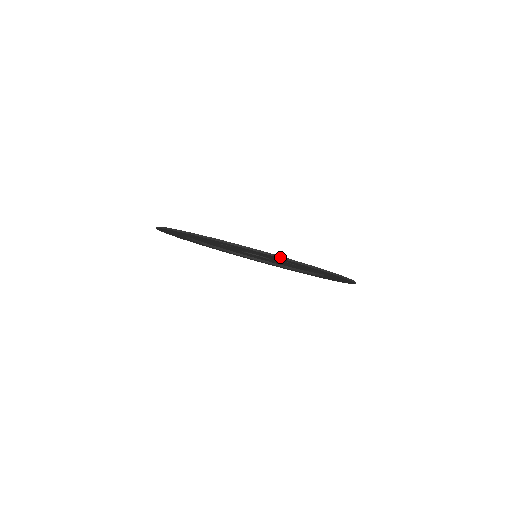
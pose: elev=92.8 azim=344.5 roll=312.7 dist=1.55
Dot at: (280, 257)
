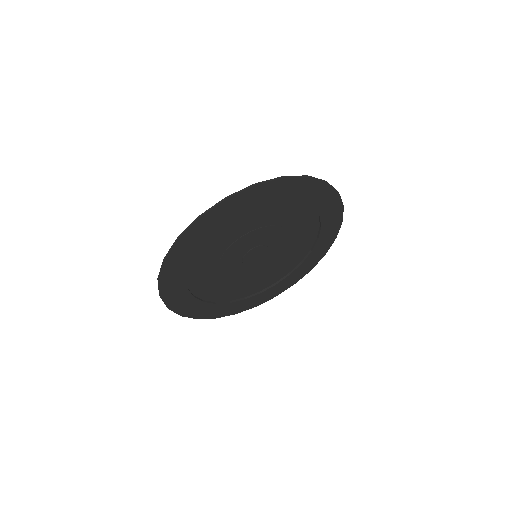
Dot at: (302, 176)
